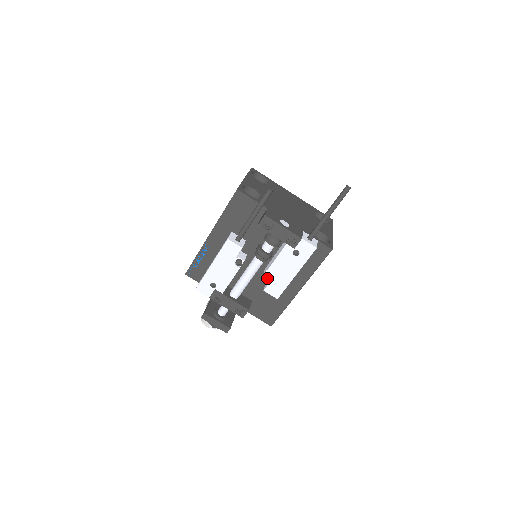
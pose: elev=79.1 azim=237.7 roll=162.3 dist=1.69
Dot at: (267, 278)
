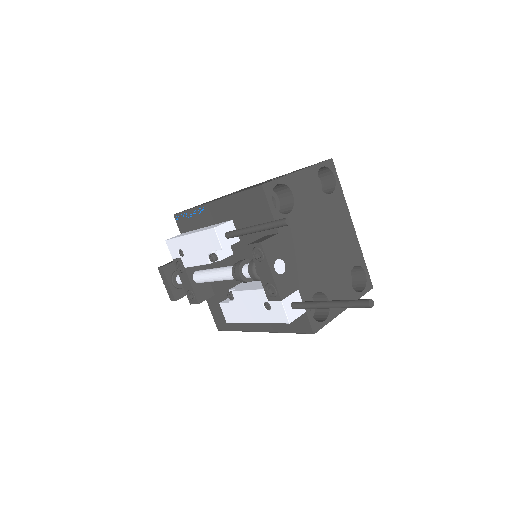
Dot at: (228, 297)
